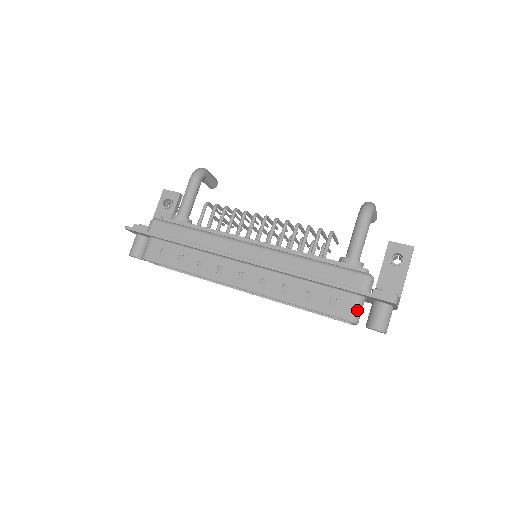
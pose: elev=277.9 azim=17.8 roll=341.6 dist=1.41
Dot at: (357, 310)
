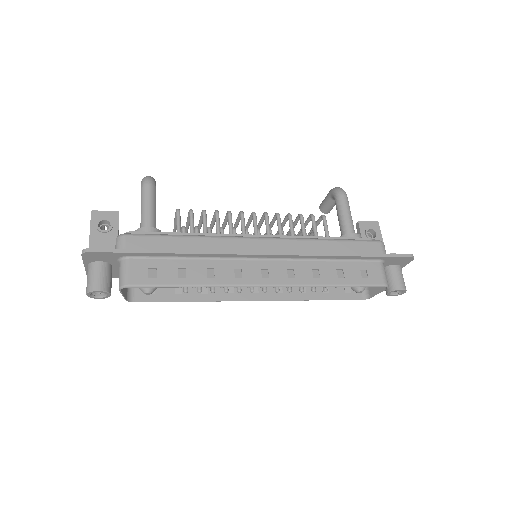
Dot at: (385, 274)
